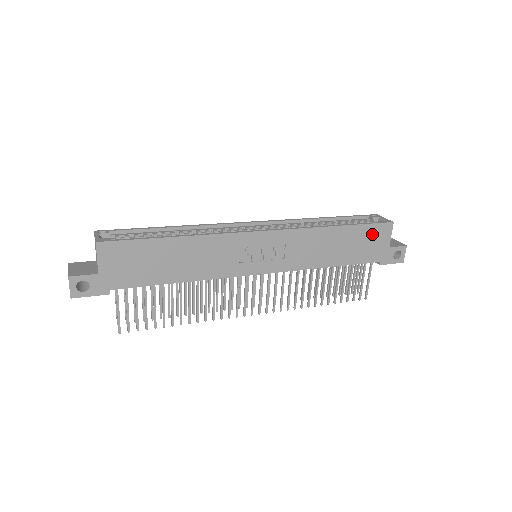
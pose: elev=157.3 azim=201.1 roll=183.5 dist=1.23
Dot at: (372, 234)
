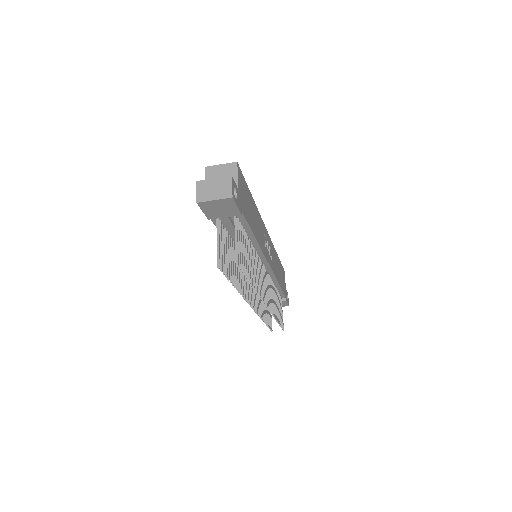
Dot at: (282, 273)
